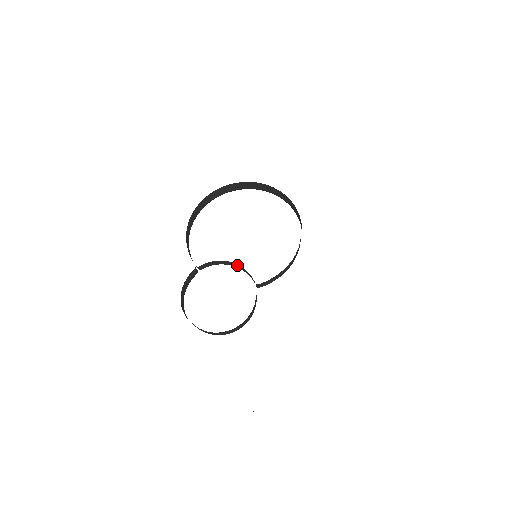
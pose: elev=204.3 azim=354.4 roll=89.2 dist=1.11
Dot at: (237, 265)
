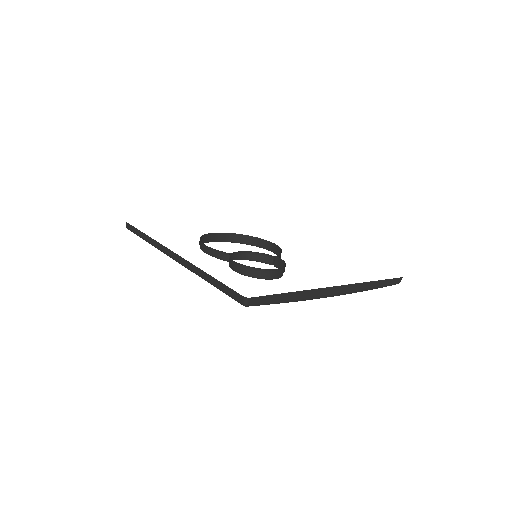
Dot at: (251, 256)
